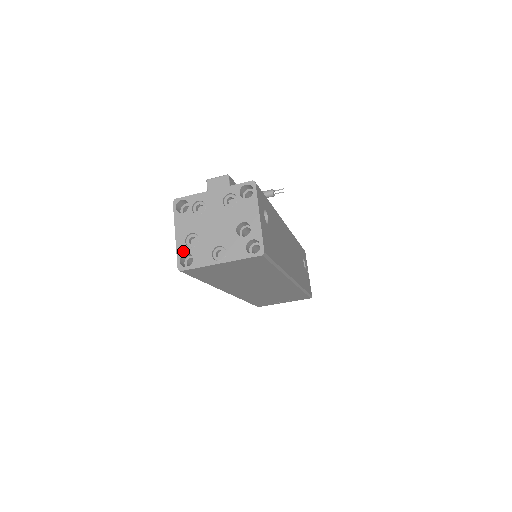
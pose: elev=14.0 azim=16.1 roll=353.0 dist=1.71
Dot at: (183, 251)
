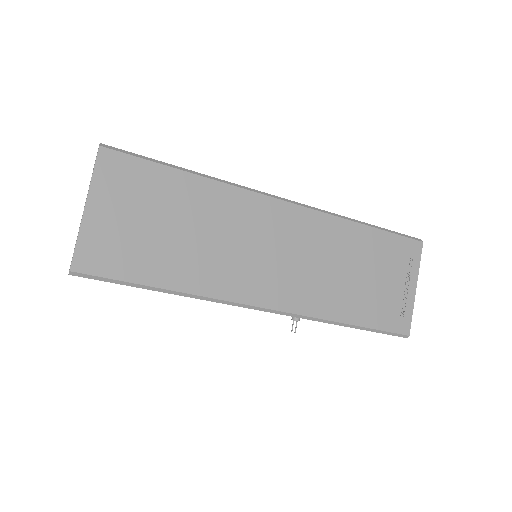
Dot at: occluded
